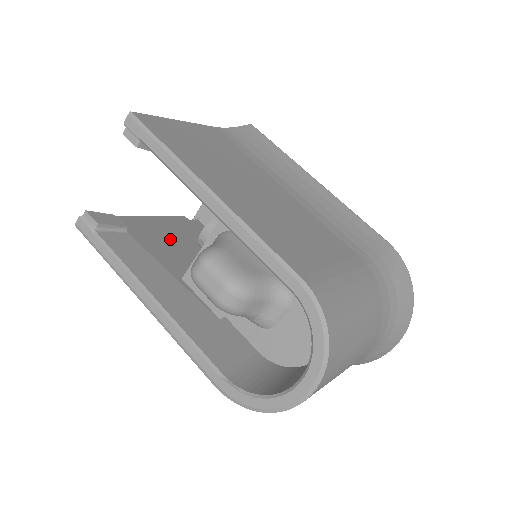
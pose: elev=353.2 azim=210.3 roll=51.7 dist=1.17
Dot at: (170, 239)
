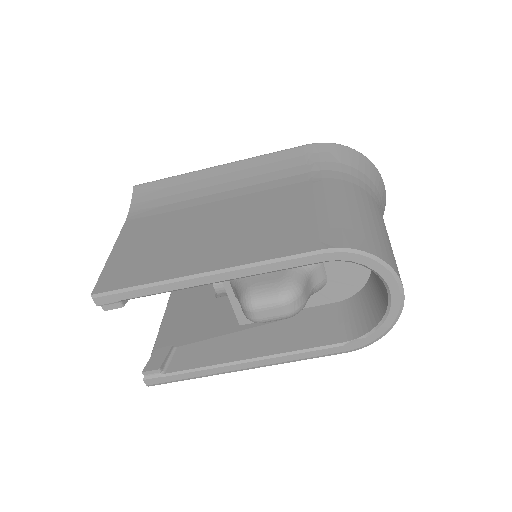
Dot at: (194, 313)
